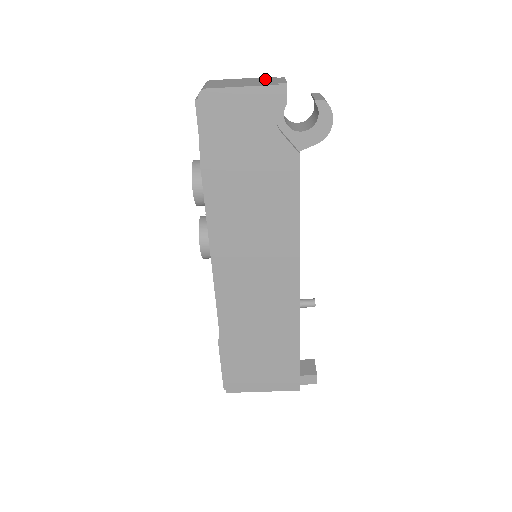
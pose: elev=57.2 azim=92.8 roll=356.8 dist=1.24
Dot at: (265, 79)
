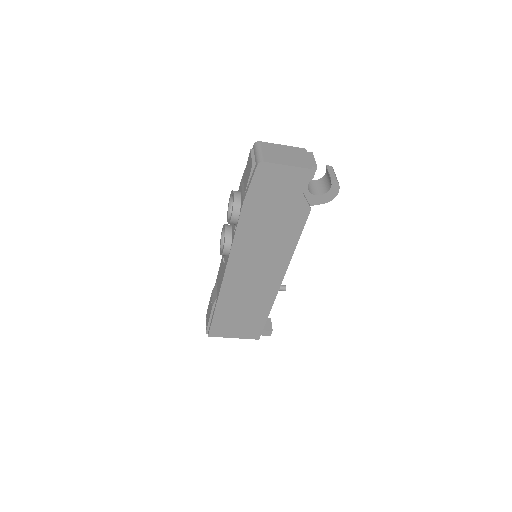
Dot at: (300, 153)
